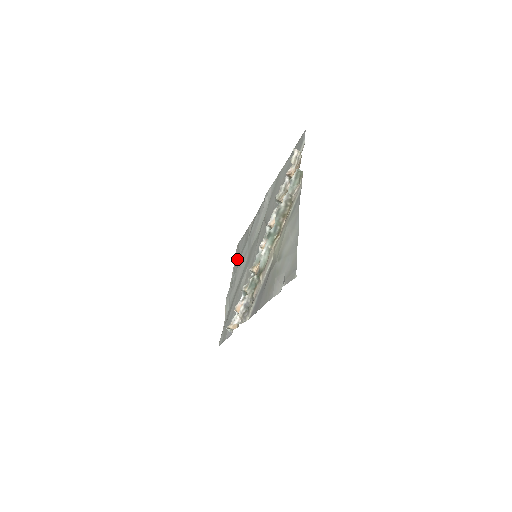
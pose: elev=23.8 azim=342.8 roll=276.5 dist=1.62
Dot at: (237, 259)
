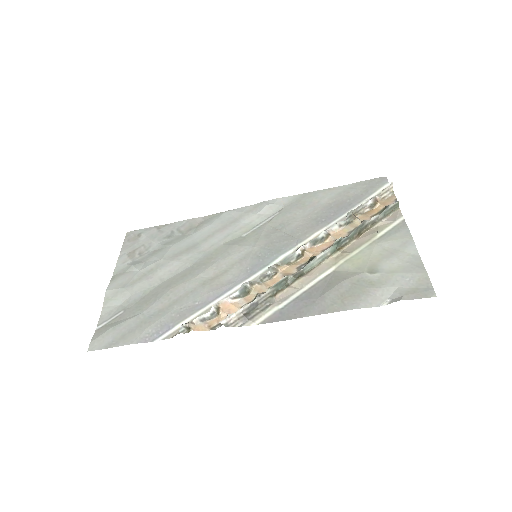
Dot at: (139, 247)
